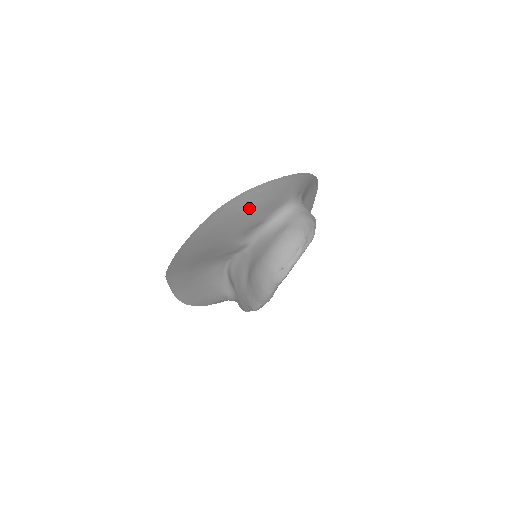
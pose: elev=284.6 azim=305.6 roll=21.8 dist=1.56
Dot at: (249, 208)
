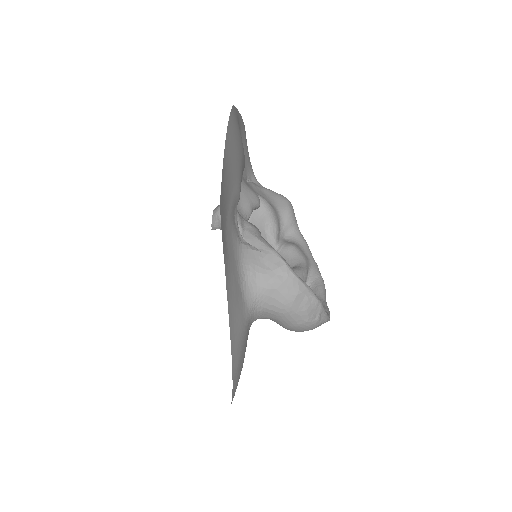
Dot at: occluded
